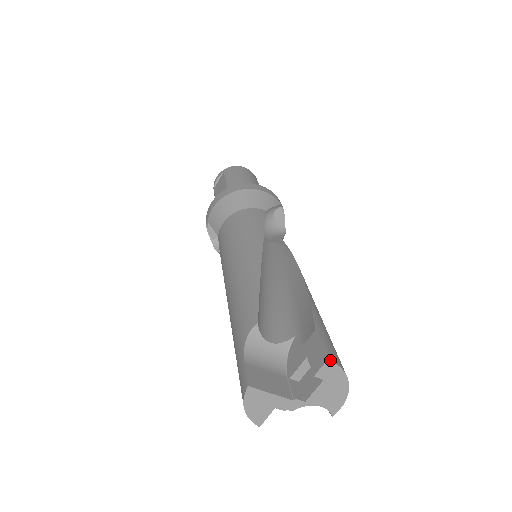
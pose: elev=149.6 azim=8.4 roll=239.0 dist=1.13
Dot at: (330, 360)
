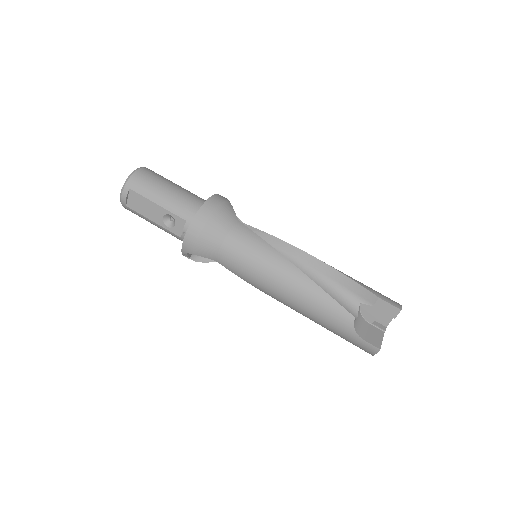
Dot at: (401, 309)
